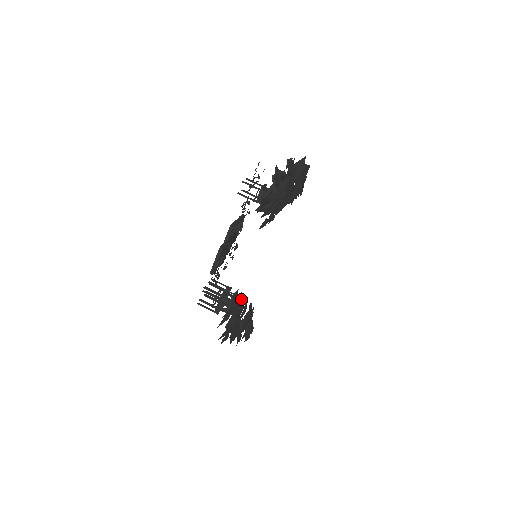
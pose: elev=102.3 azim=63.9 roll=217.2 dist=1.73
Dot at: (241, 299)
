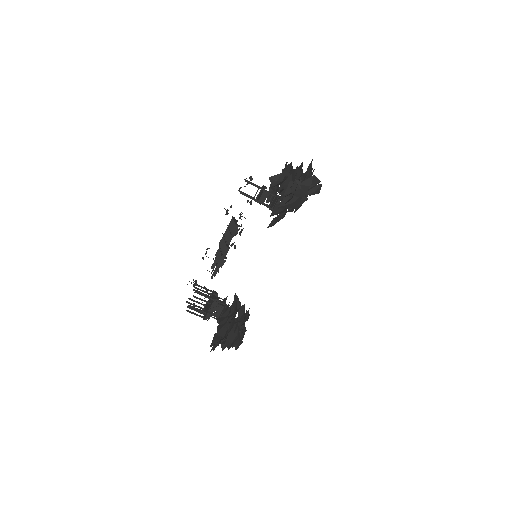
Dot at: occluded
